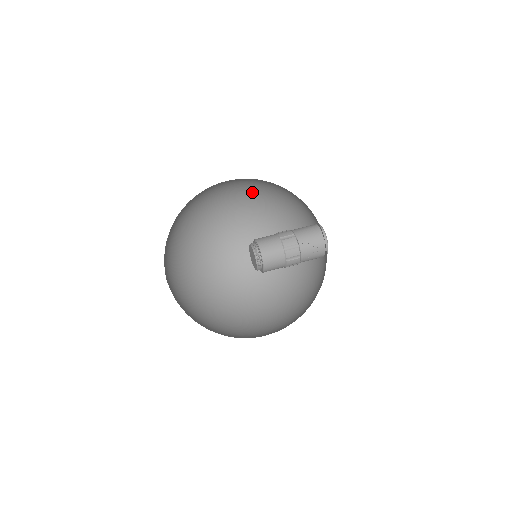
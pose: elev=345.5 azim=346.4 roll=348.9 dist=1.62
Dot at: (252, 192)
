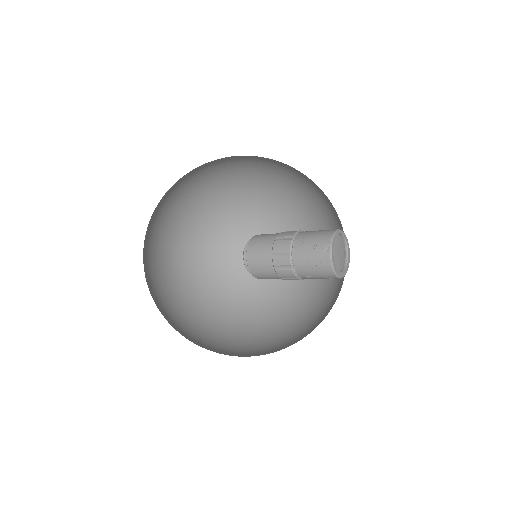
Dot at: (296, 179)
